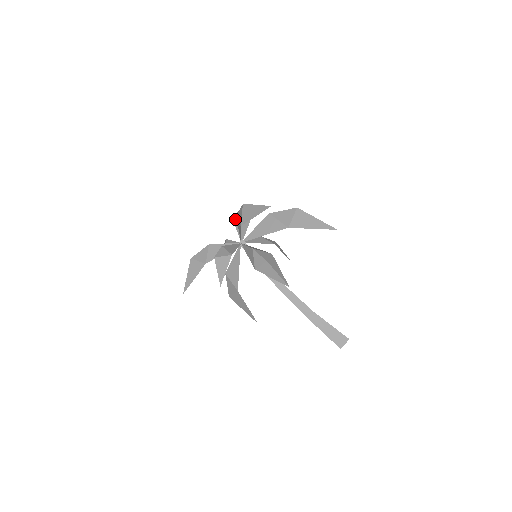
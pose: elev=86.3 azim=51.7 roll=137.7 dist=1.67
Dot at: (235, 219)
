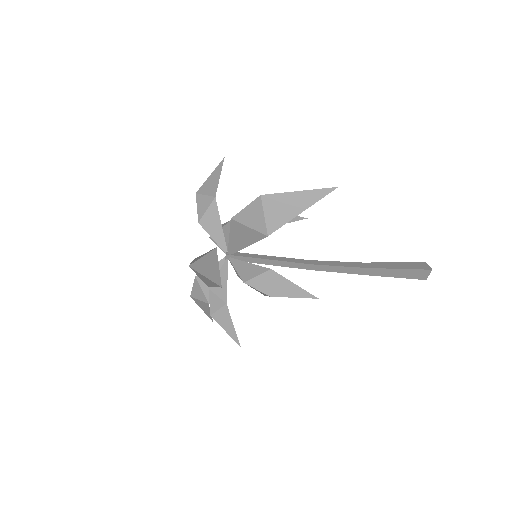
Dot at: (199, 219)
